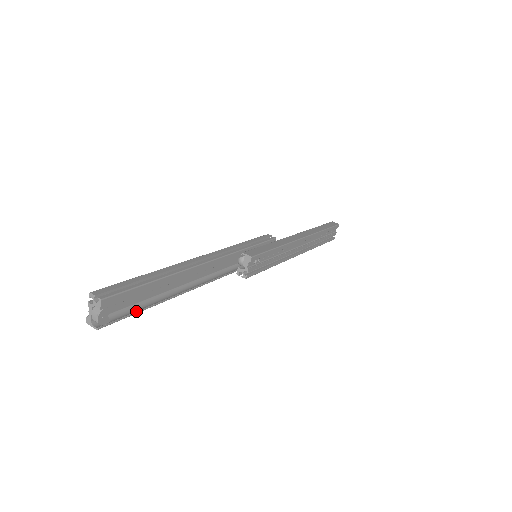
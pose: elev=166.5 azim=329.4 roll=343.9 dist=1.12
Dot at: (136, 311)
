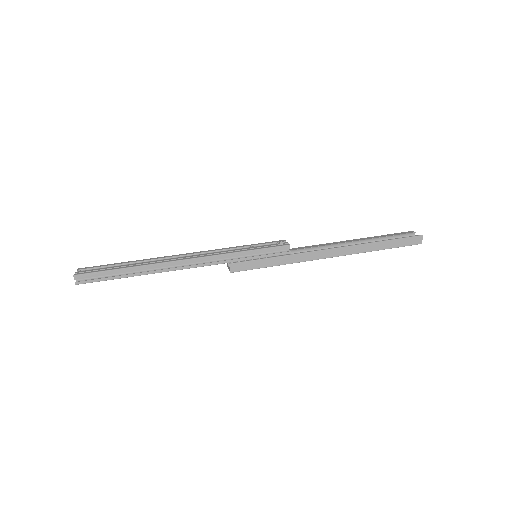
Dot at: occluded
